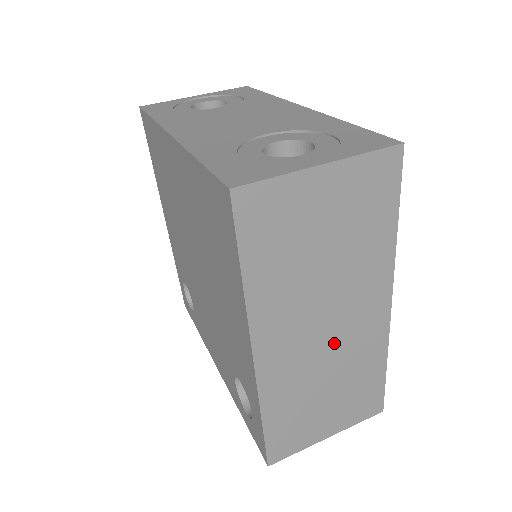
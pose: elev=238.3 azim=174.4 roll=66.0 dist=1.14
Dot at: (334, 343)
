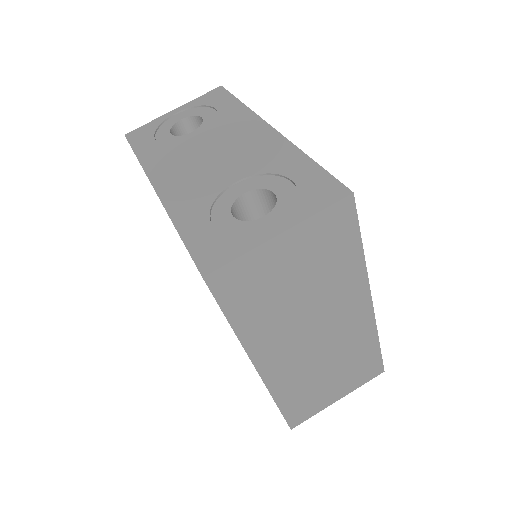
Dot at: (326, 342)
